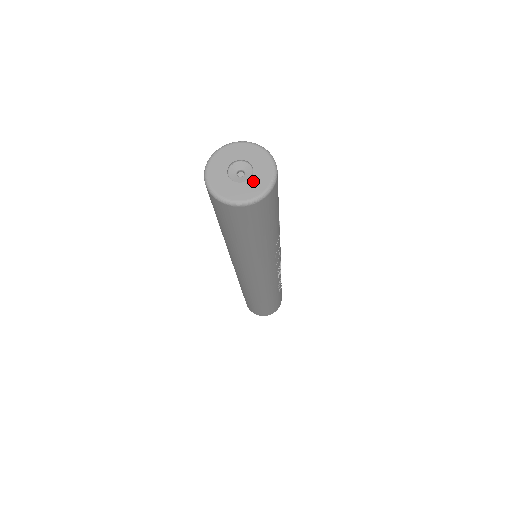
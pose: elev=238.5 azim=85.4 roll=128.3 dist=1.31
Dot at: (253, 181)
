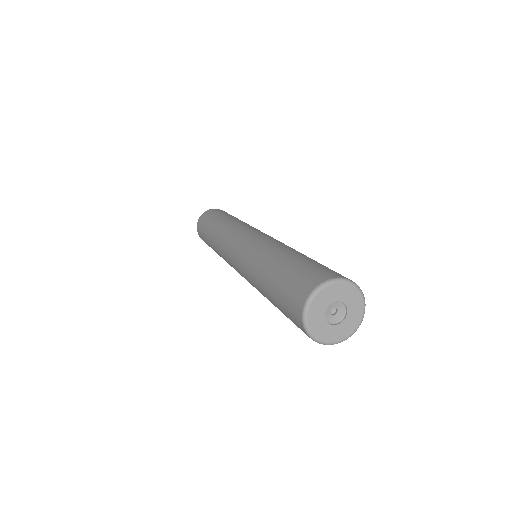
Dot at: (345, 324)
